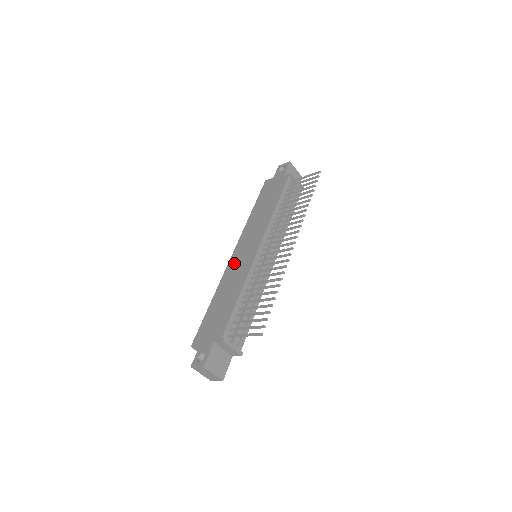
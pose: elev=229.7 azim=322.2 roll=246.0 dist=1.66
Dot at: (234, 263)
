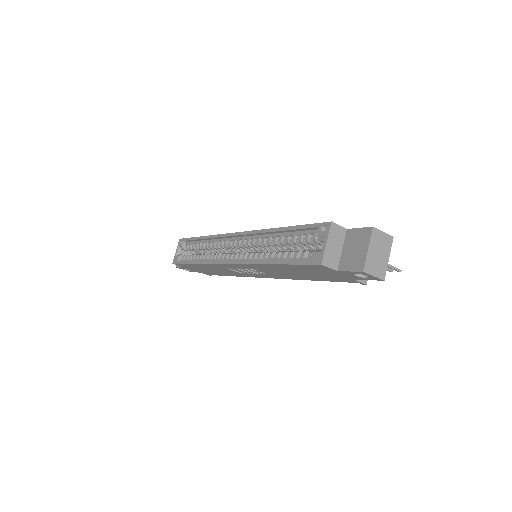
Dot at: occluded
